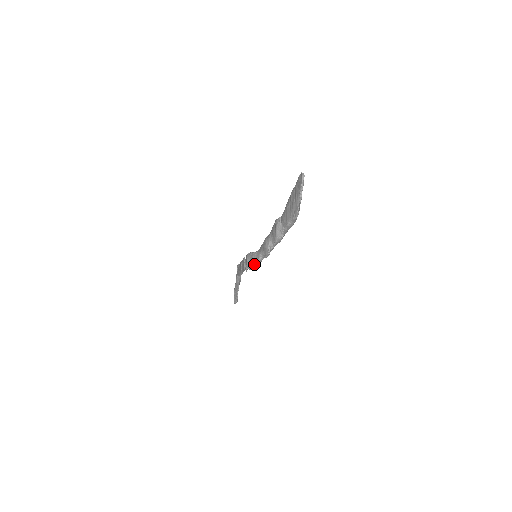
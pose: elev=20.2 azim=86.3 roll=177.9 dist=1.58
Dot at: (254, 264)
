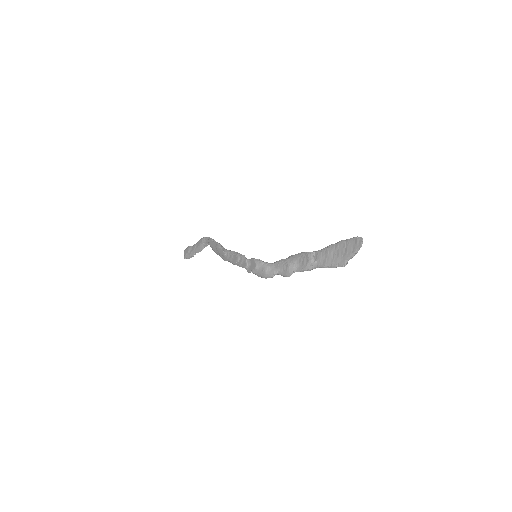
Dot at: (265, 275)
